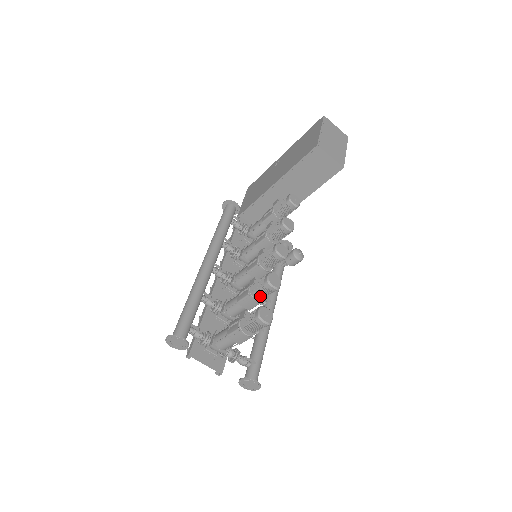
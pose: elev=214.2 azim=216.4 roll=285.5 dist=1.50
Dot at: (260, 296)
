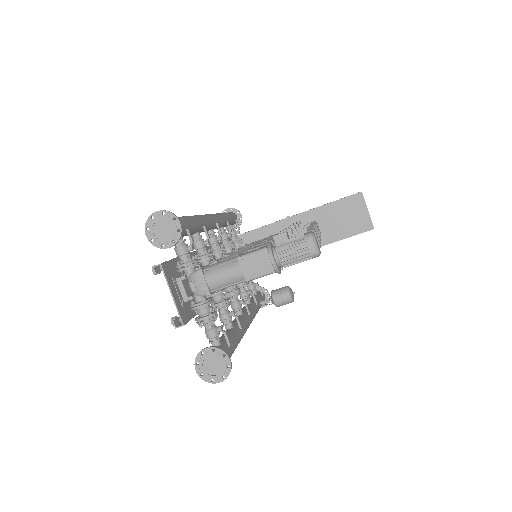
Dot at: occluded
